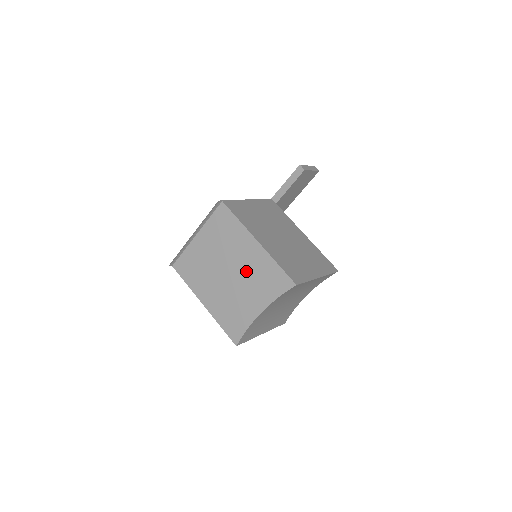
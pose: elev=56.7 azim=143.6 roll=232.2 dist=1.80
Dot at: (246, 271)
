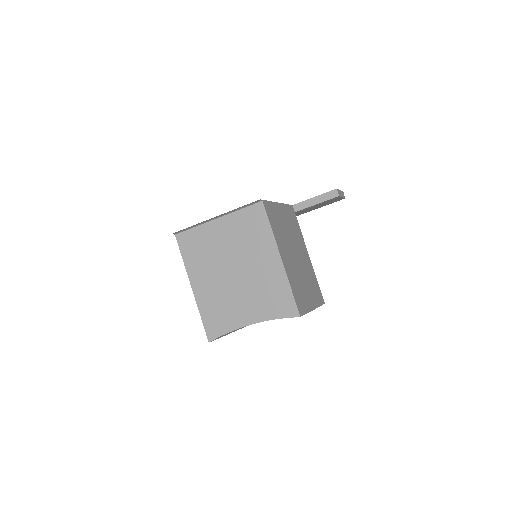
Dot at: (255, 279)
